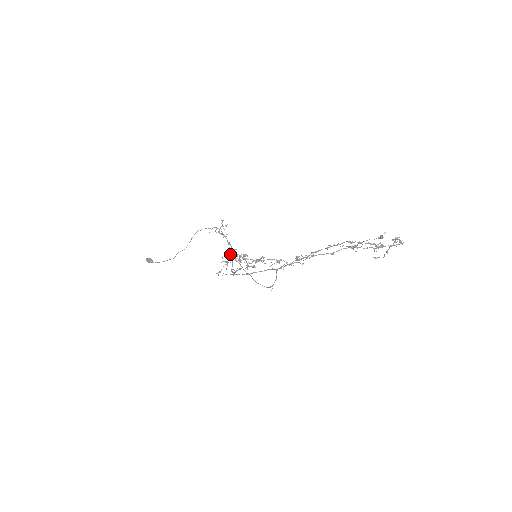
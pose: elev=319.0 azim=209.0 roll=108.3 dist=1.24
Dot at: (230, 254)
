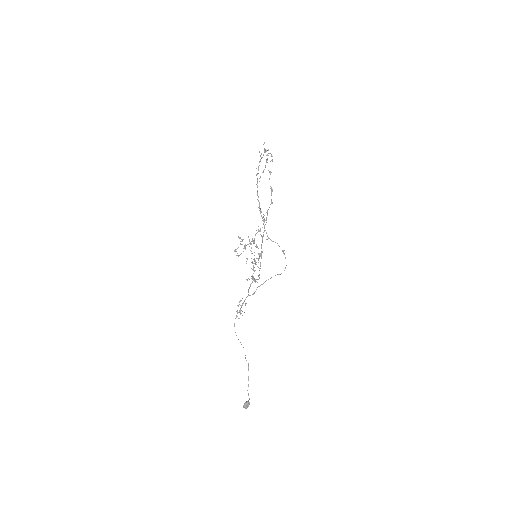
Dot at: occluded
